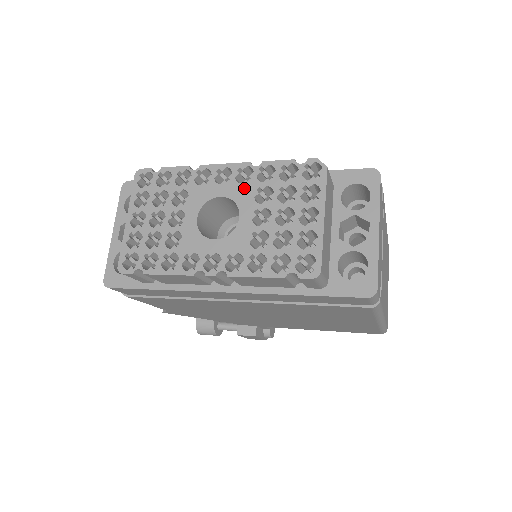
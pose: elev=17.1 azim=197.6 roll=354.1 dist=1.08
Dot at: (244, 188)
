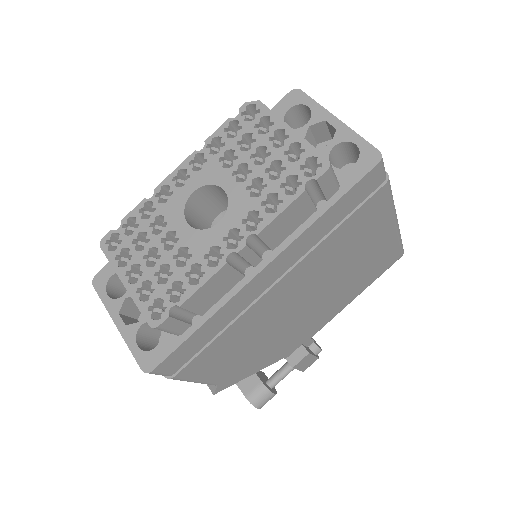
Dot at: (207, 169)
